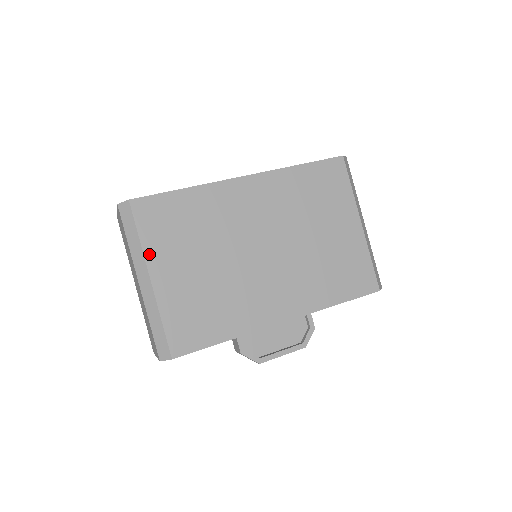
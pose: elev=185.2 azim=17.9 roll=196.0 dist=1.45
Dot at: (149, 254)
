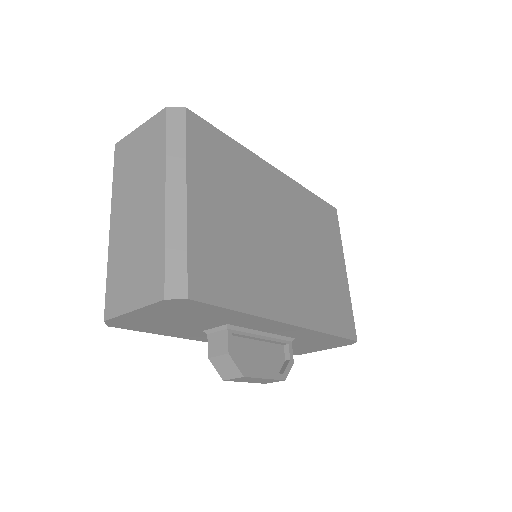
Dot at: (191, 169)
